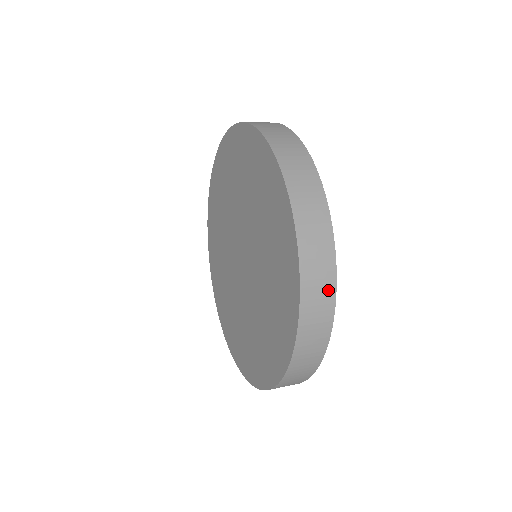
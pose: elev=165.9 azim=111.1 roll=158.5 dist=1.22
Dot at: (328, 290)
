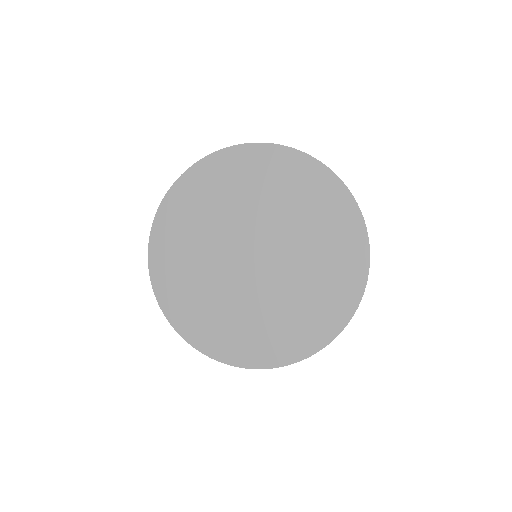
Dot at: occluded
